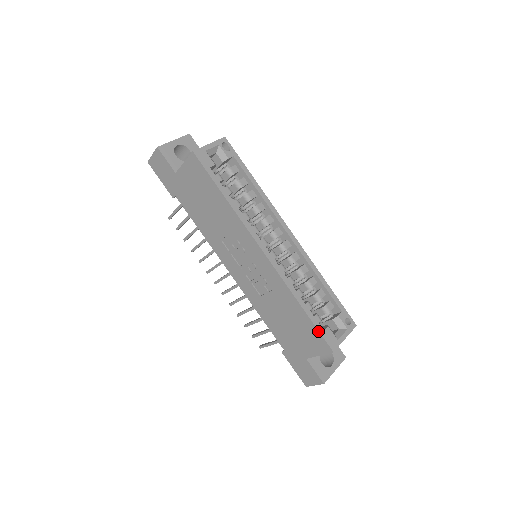
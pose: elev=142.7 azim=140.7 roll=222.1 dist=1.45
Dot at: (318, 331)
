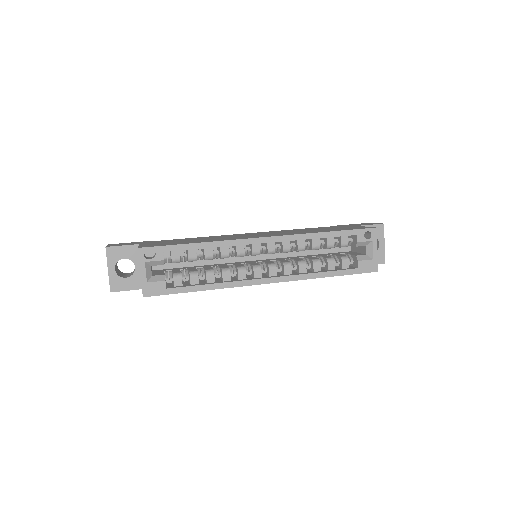
Dot at: occluded
